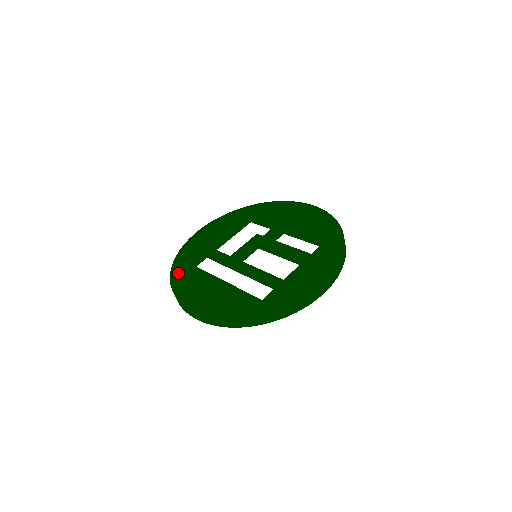
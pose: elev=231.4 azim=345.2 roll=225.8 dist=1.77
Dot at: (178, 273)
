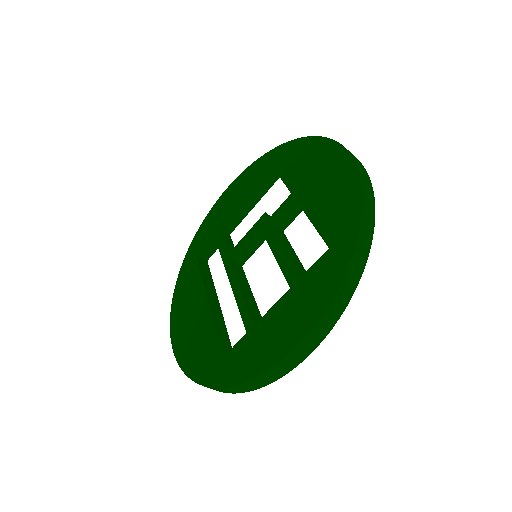
Dot at: (184, 272)
